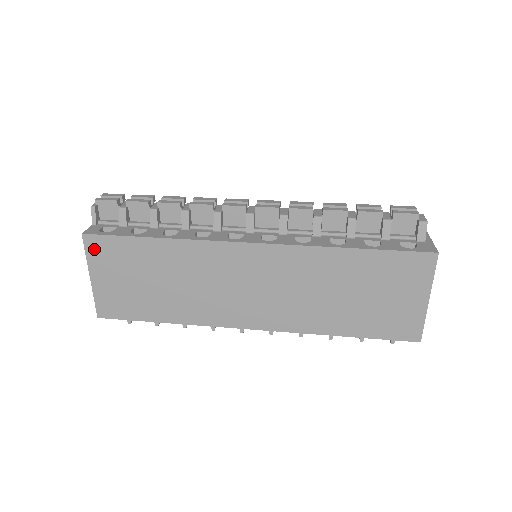
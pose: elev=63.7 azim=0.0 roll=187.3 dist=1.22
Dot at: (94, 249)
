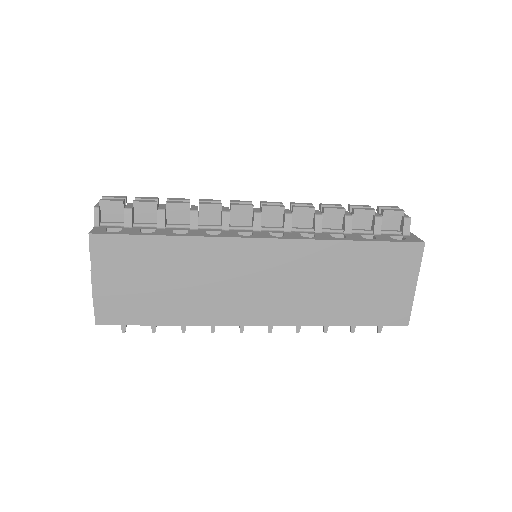
Dot at: (101, 250)
